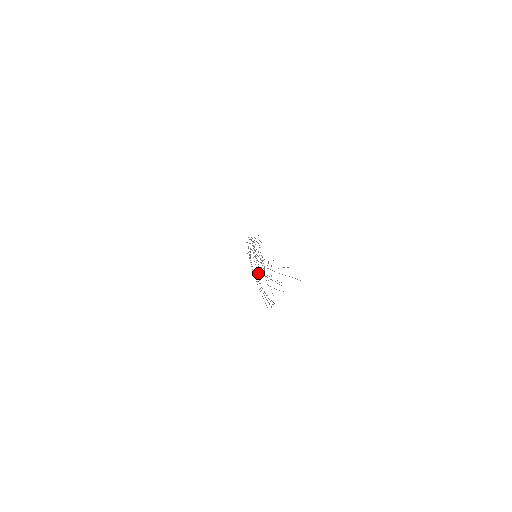
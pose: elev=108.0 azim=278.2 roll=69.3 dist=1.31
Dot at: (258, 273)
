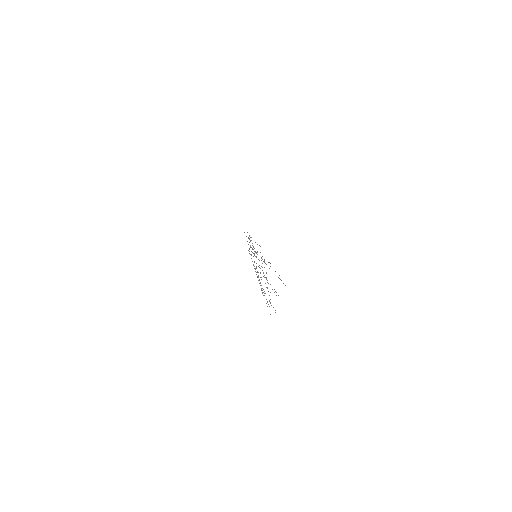
Dot at: occluded
